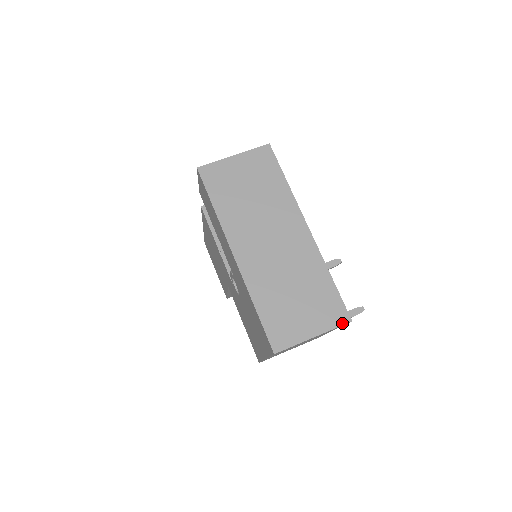
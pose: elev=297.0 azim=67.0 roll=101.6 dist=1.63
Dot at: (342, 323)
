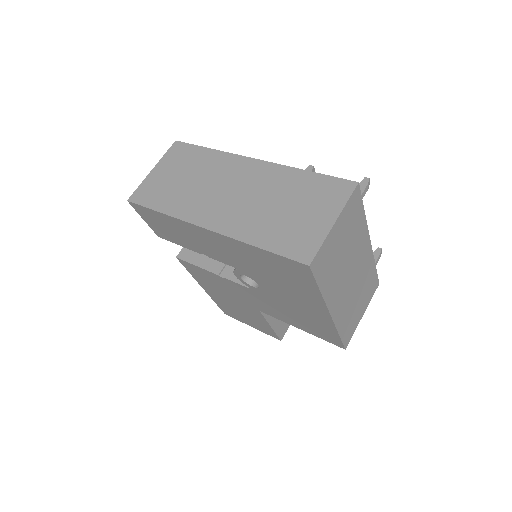
Dot at: (351, 191)
